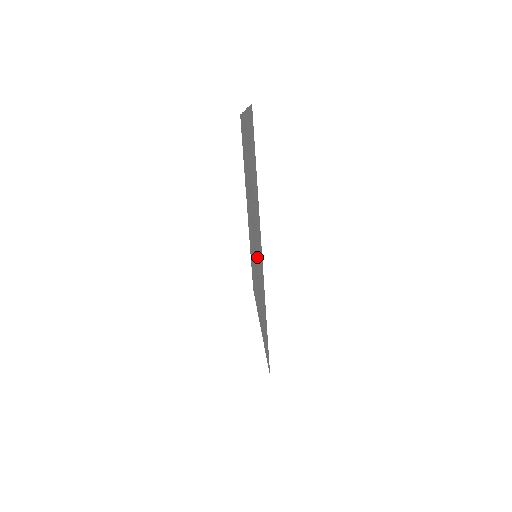
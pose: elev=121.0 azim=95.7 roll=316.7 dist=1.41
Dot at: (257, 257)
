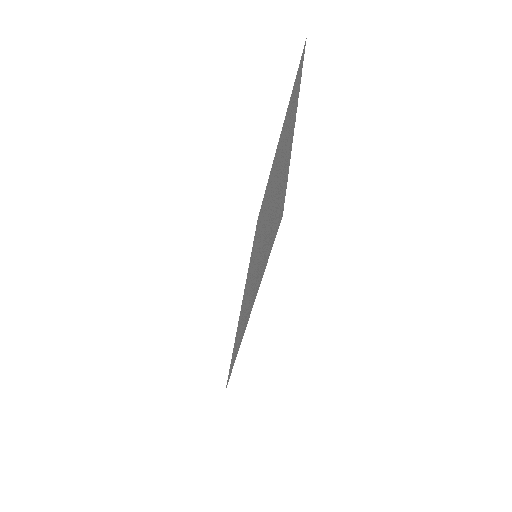
Dot at: (253, 273)
